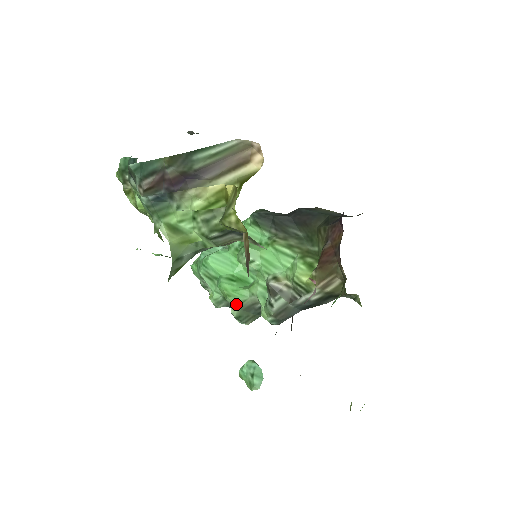
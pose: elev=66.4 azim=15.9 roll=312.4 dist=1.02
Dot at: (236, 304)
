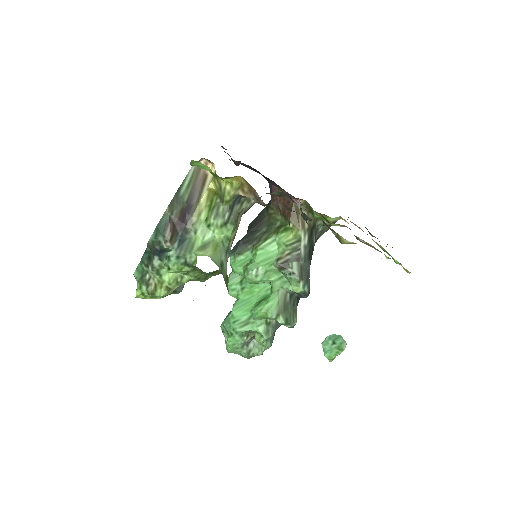
Dot at: (276, 312)
